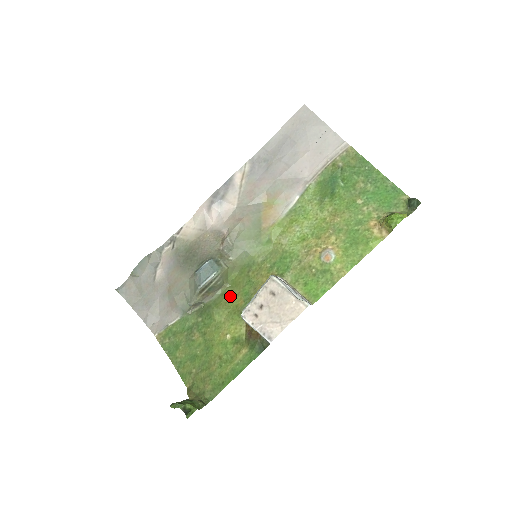
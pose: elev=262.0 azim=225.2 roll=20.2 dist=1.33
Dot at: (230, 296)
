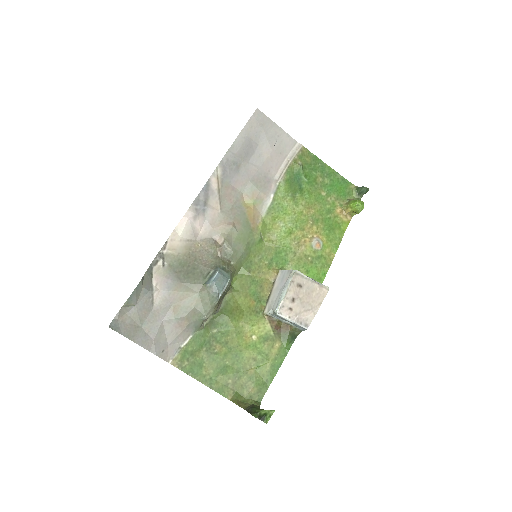
Dot at: (239, 300)
